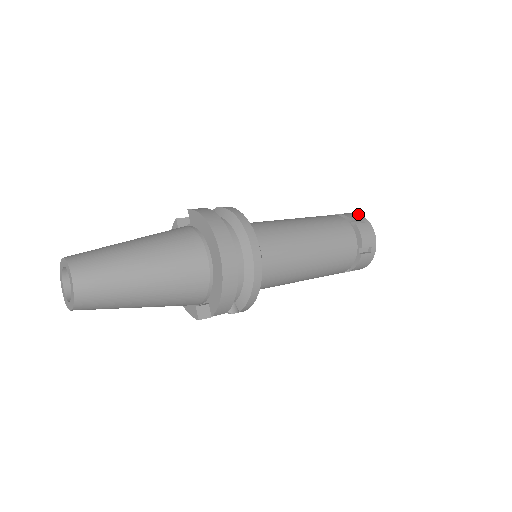
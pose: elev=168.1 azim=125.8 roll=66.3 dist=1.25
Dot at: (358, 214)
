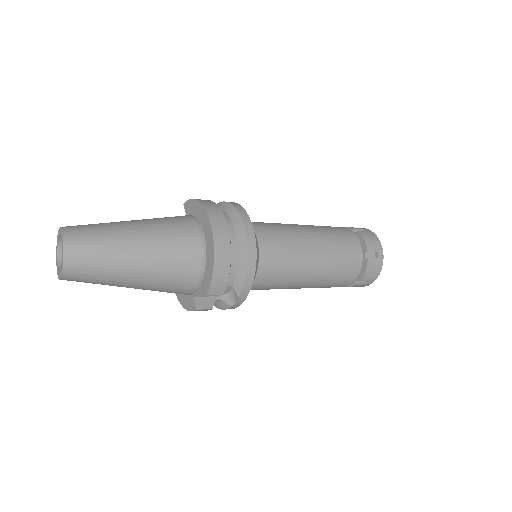
Dot at: occluded
